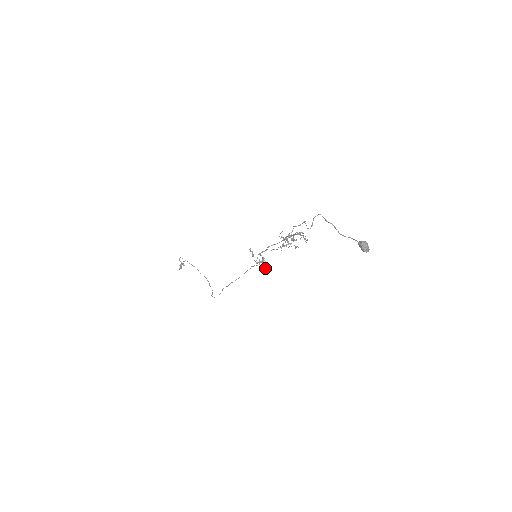
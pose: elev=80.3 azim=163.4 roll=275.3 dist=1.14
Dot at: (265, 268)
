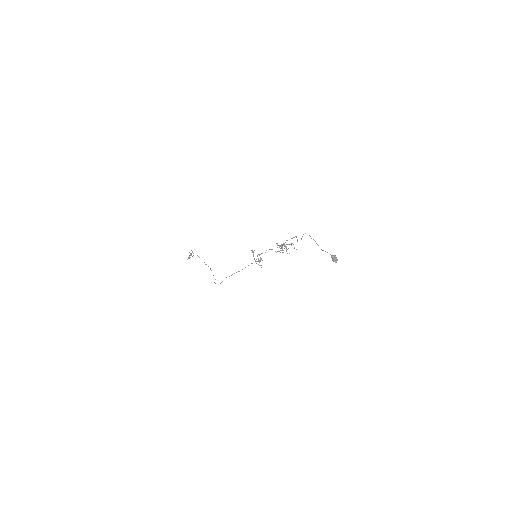
Dot at: occluded
